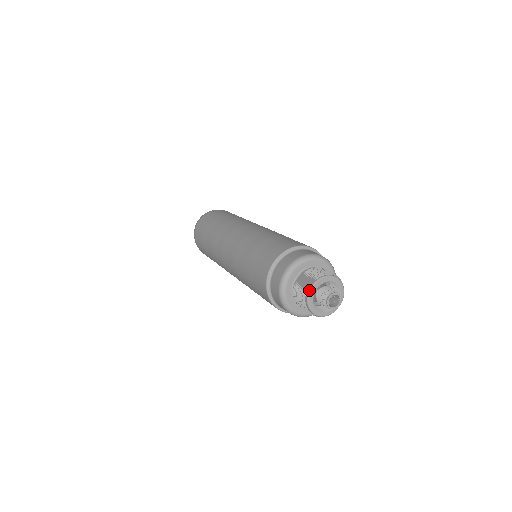
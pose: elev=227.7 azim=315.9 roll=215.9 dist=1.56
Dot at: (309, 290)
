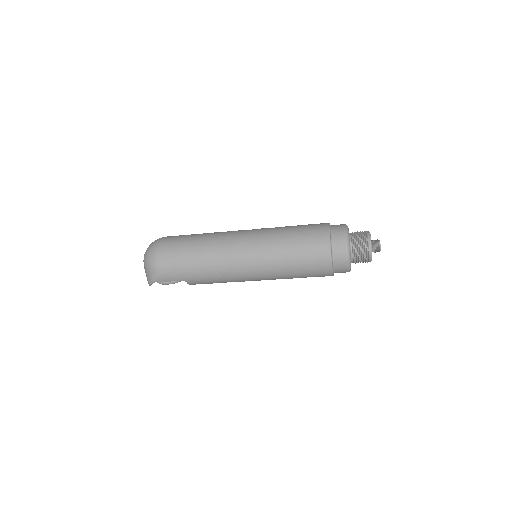
Dot at: (370, 234)
